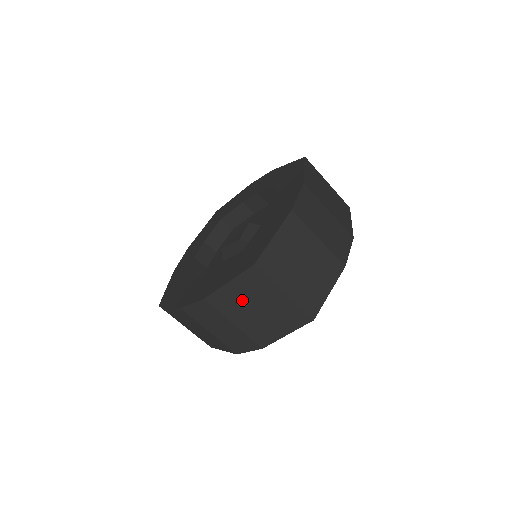
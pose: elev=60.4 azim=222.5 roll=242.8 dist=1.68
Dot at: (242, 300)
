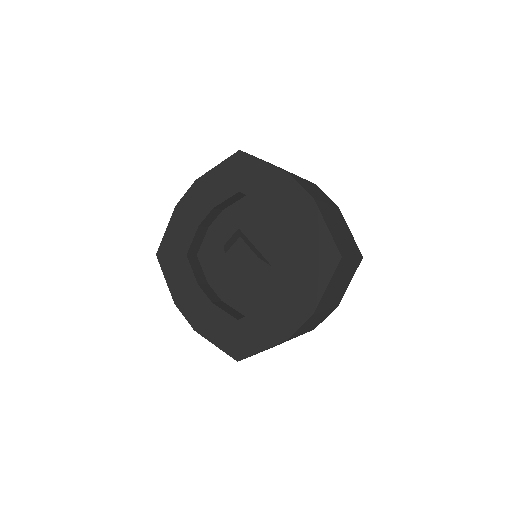
Dot at: occluded
